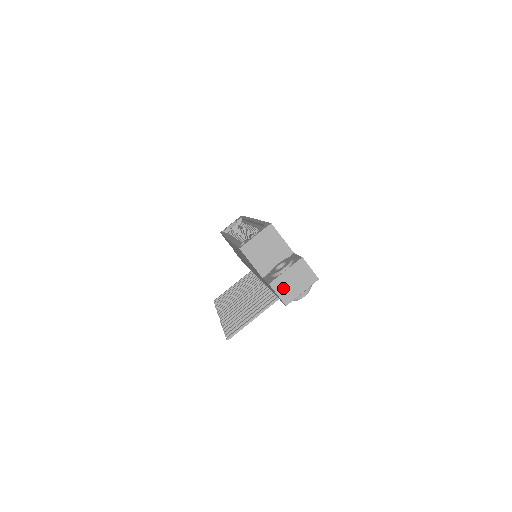
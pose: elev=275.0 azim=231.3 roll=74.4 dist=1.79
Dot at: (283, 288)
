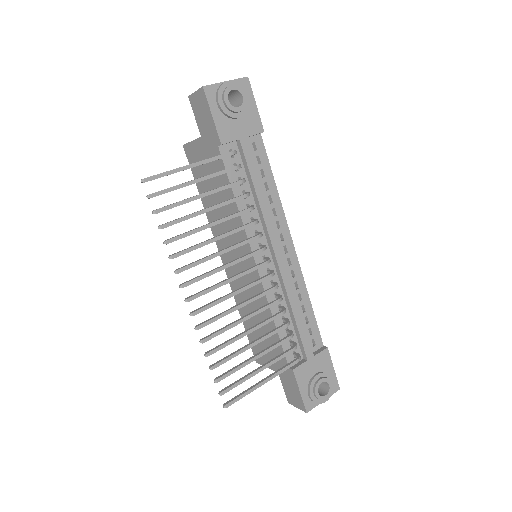
Dot at: occluded
